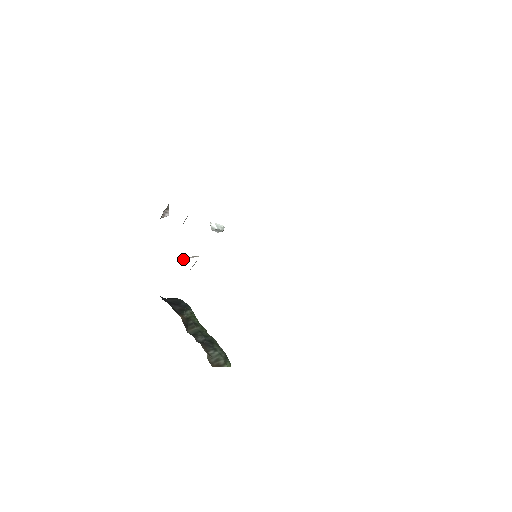
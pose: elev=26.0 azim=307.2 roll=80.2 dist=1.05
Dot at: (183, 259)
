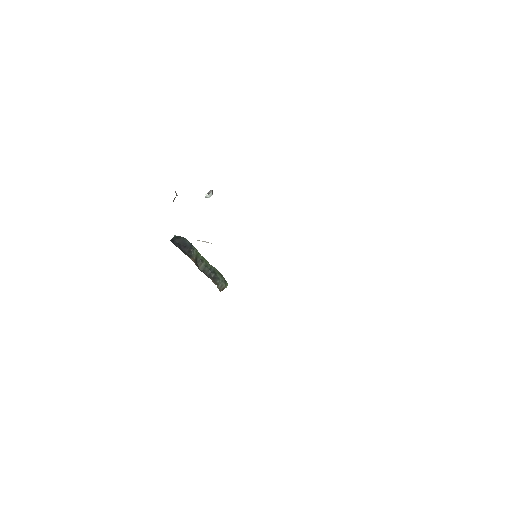
Dot at: (198, 240)
